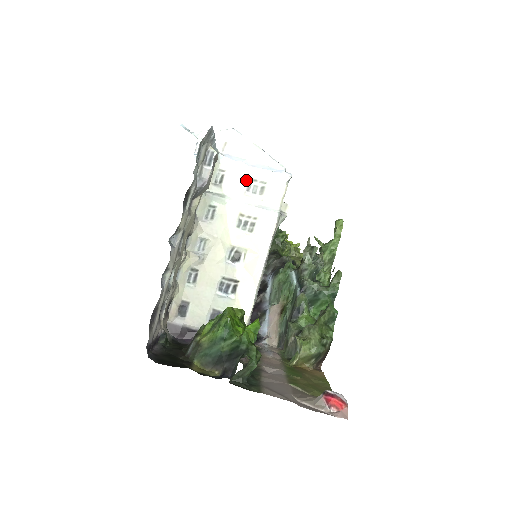
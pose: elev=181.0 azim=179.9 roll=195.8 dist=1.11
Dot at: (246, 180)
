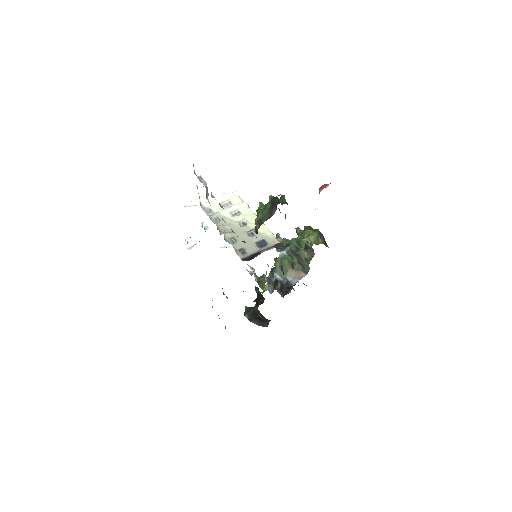
Dot at: occluded
